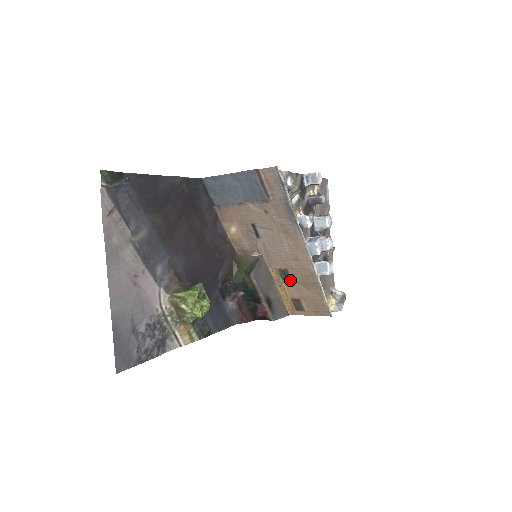
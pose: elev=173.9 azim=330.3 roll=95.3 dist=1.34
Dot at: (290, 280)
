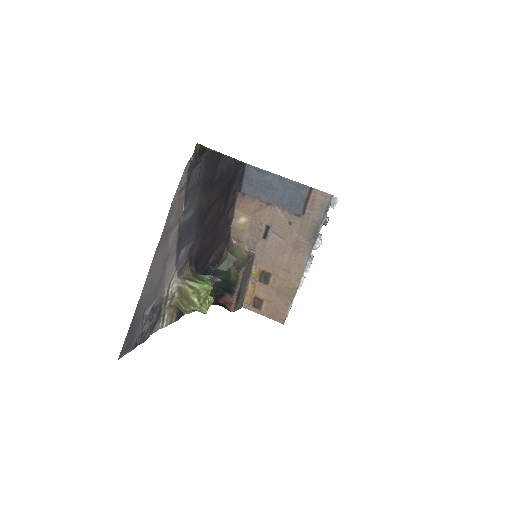
Dot at: (267, 283)
